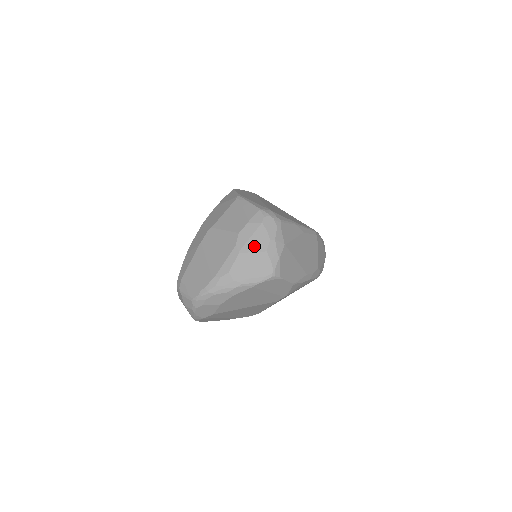
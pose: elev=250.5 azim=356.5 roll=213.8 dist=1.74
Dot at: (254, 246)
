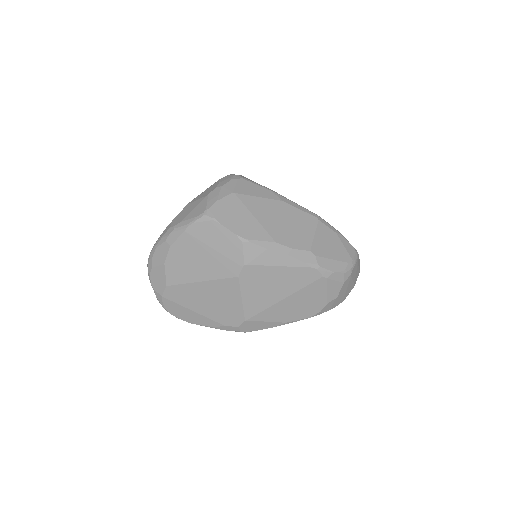
Dot at: (201, 196)
